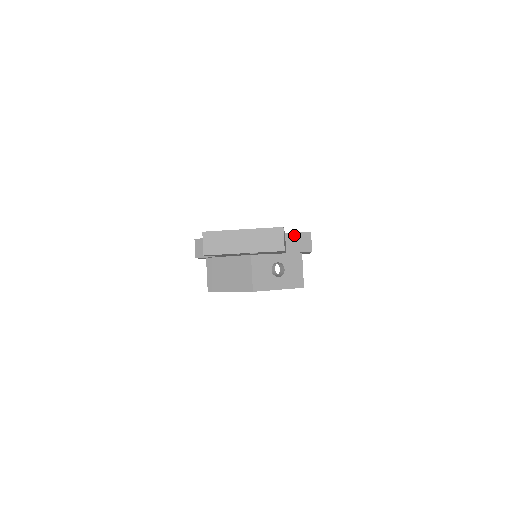
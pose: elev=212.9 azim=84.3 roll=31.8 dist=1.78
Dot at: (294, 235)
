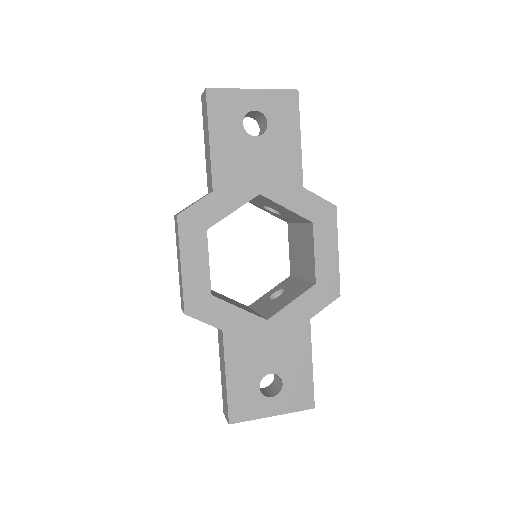
Dot at: (319, 310)
